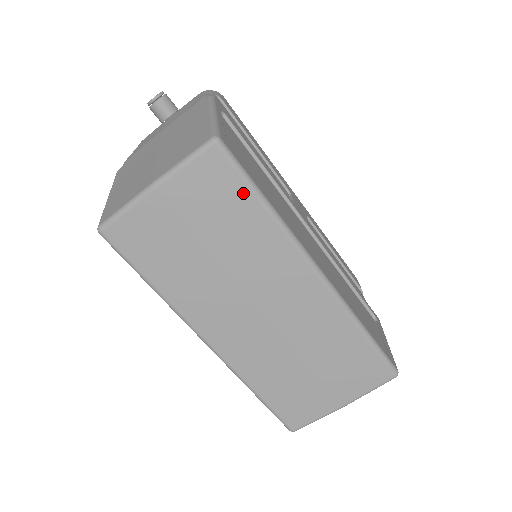
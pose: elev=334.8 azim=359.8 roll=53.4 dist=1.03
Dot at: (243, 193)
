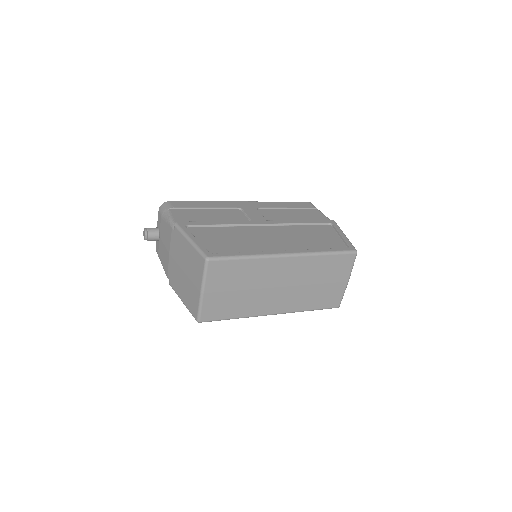
Dot at: (234, 263)
